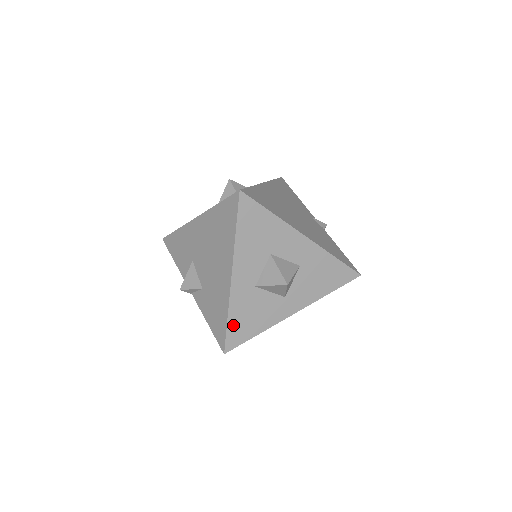
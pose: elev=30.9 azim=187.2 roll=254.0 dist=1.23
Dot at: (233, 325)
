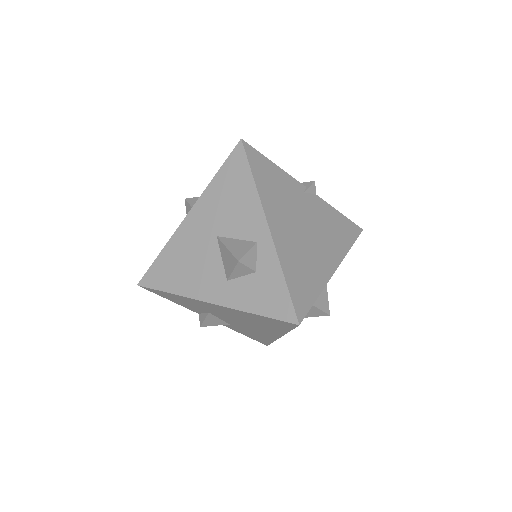
Dot at: occluded
